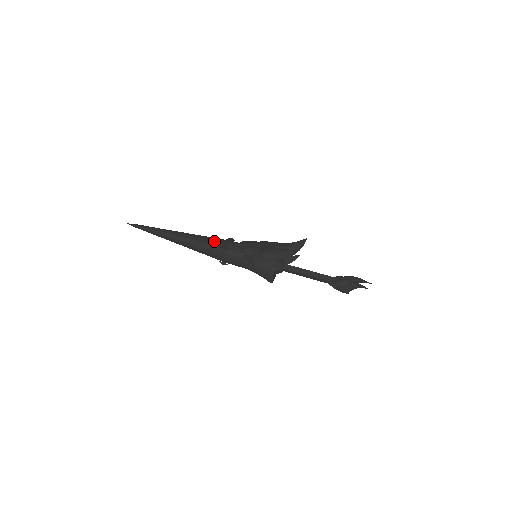
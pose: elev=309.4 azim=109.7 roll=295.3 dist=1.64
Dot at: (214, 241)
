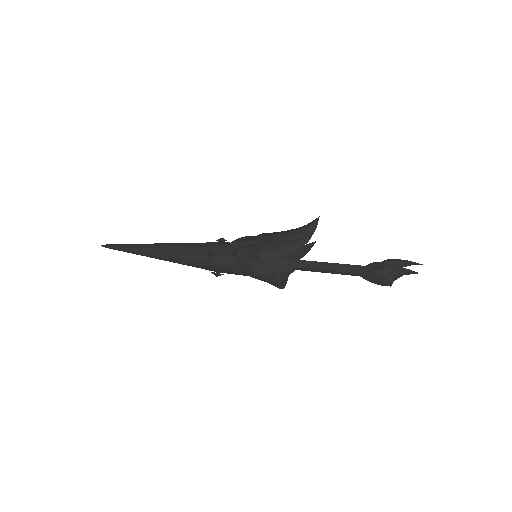
Dot at: (198, 248)
